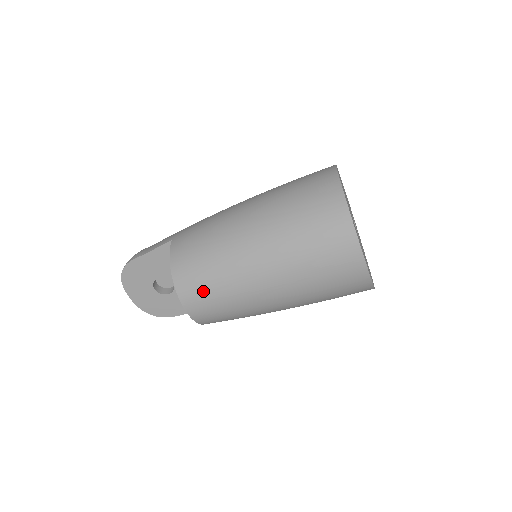
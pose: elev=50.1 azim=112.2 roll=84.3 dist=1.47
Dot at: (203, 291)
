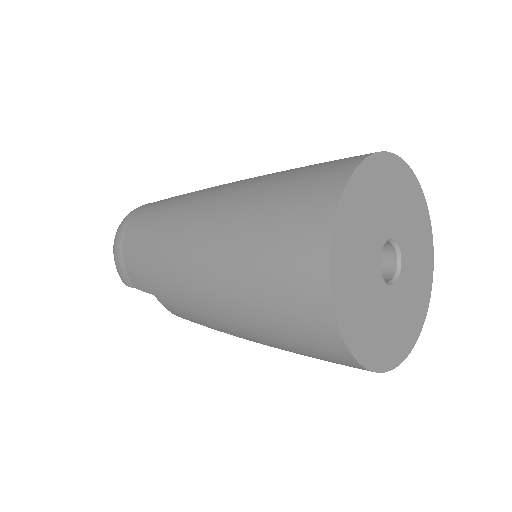
Dot at: occluded
